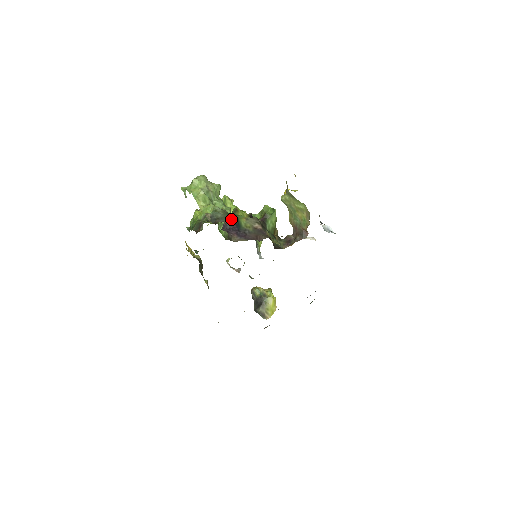
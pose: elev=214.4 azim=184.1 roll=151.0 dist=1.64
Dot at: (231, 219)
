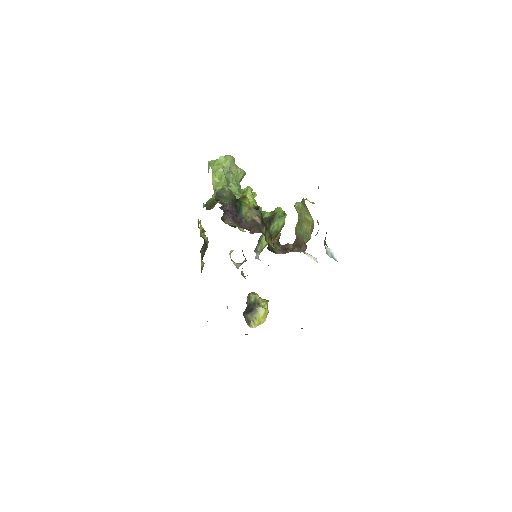
Dot at: (234, 202)
